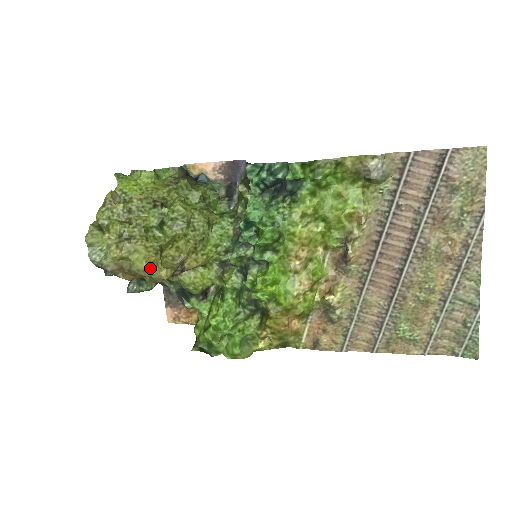
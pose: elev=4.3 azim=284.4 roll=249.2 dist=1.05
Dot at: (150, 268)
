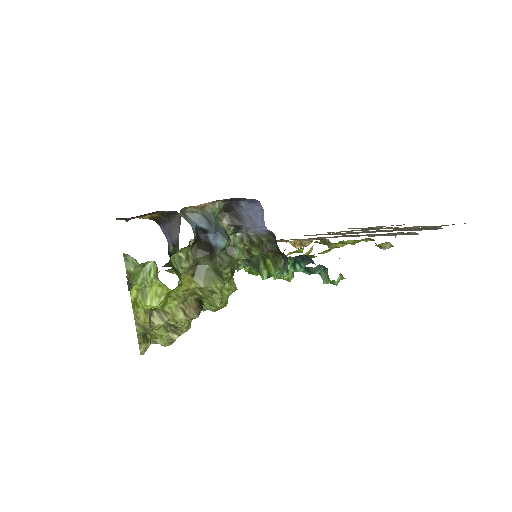
Dot at: occluded
